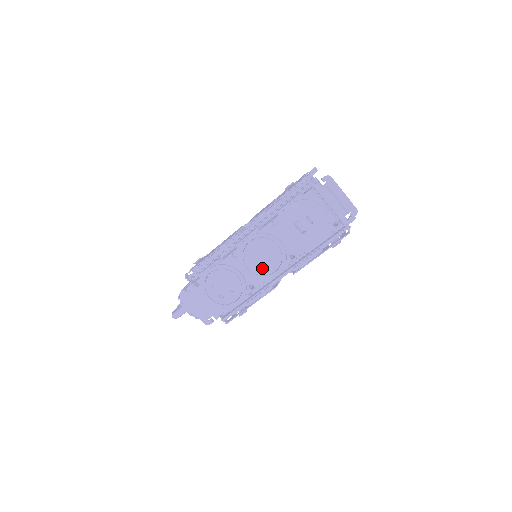
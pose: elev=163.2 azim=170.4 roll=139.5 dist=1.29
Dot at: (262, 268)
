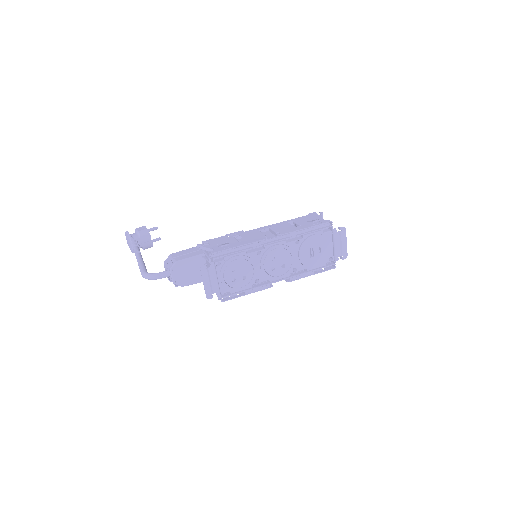
Dot at: (273, 270)
